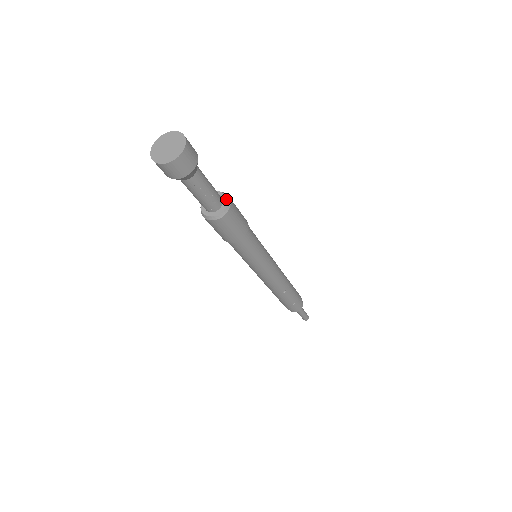
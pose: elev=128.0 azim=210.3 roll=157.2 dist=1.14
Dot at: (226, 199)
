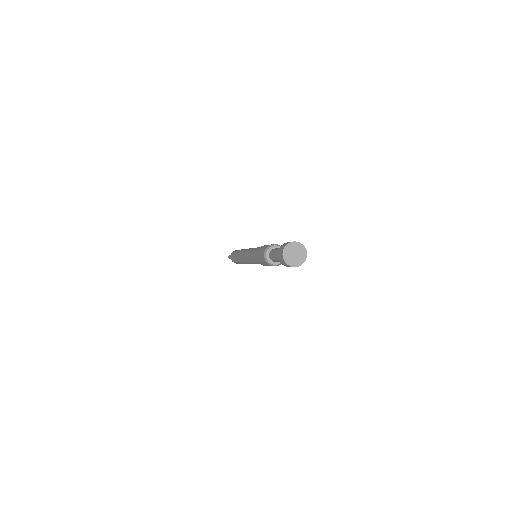
Dot at: occluded
